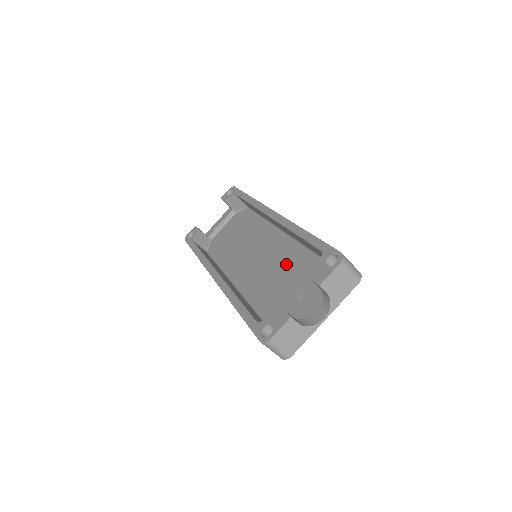
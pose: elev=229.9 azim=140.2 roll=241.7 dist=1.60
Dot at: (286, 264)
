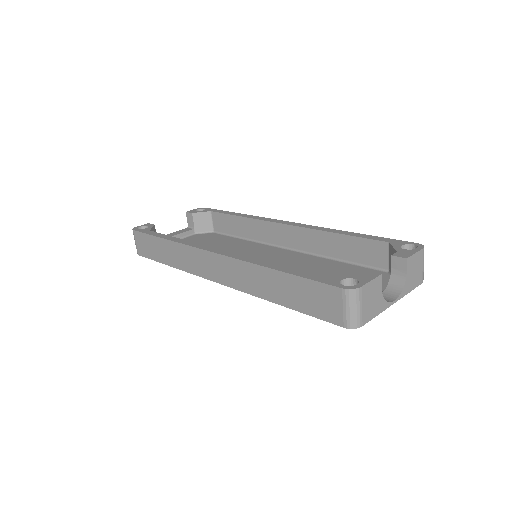
Dot at: (305, 266)
